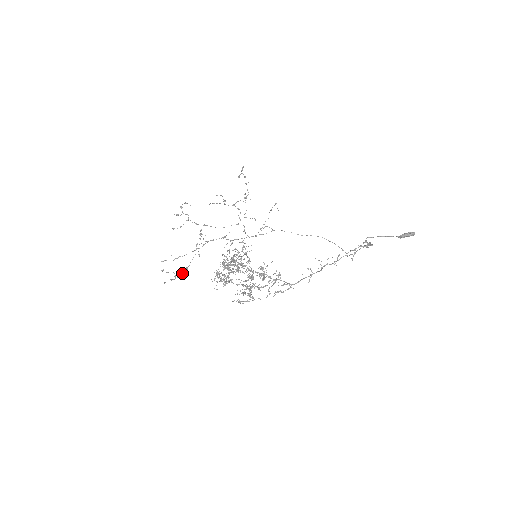
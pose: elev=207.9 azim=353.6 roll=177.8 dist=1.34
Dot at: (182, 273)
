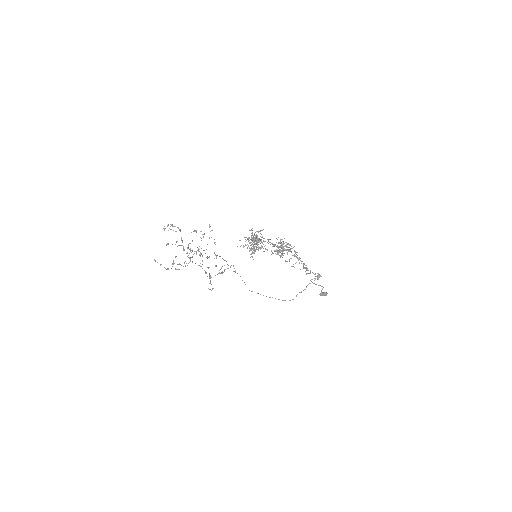
Dot at: occluded
